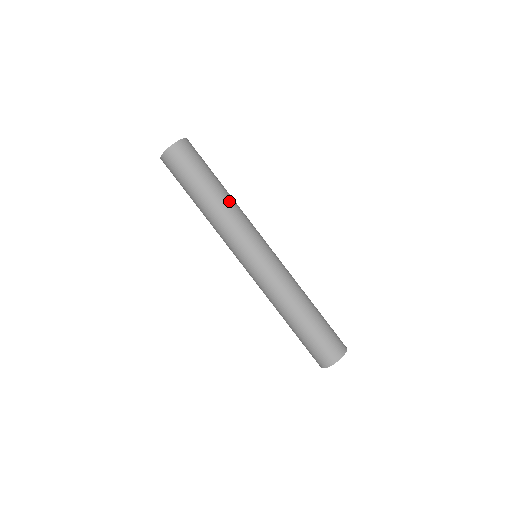
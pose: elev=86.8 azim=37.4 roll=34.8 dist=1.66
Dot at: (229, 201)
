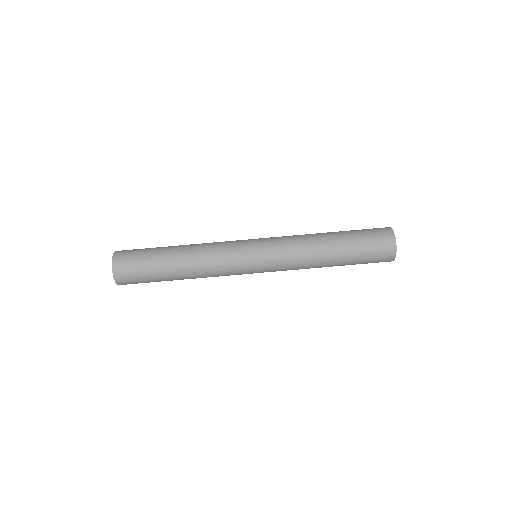
Dot at: (192, 256)
